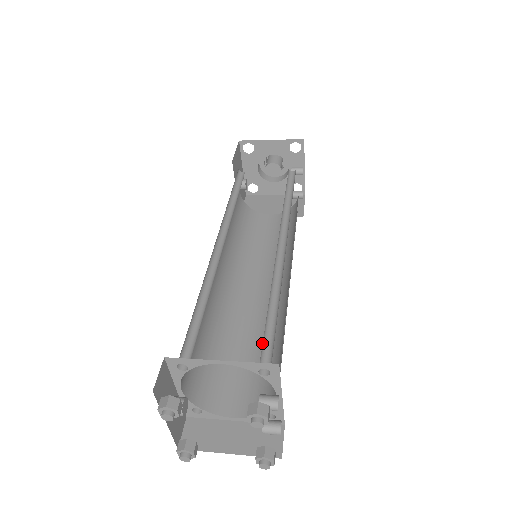
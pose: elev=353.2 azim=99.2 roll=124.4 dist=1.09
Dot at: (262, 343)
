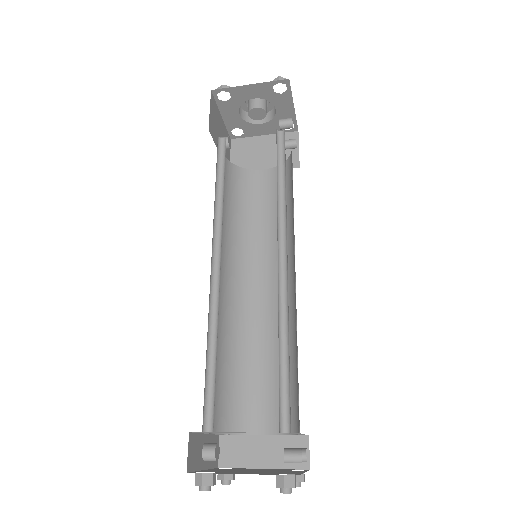
Dot at: (276, 350)
